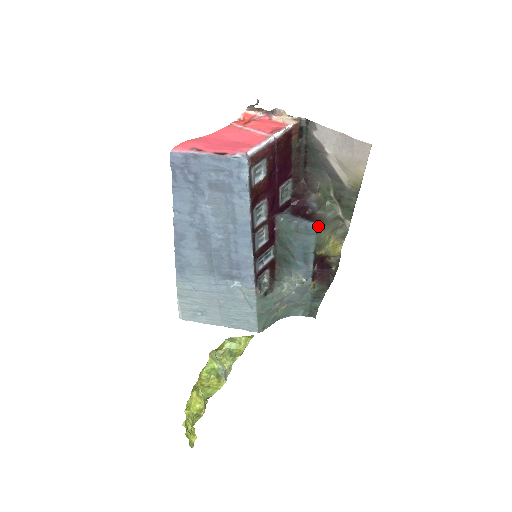
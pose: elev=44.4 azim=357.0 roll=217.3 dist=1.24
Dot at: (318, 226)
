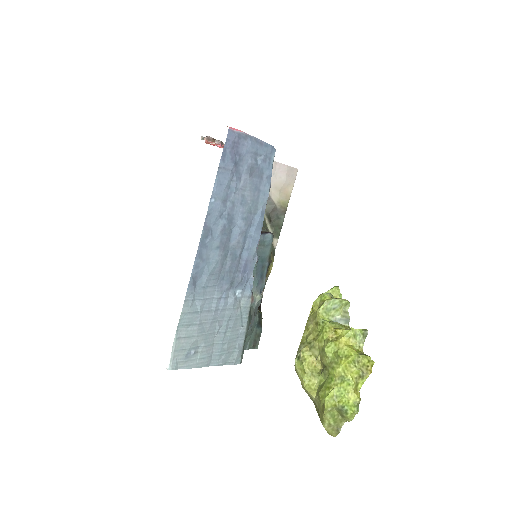
Dot at: (273, 236)
